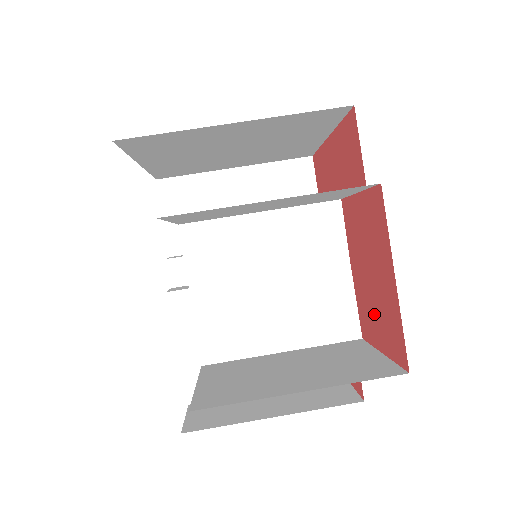
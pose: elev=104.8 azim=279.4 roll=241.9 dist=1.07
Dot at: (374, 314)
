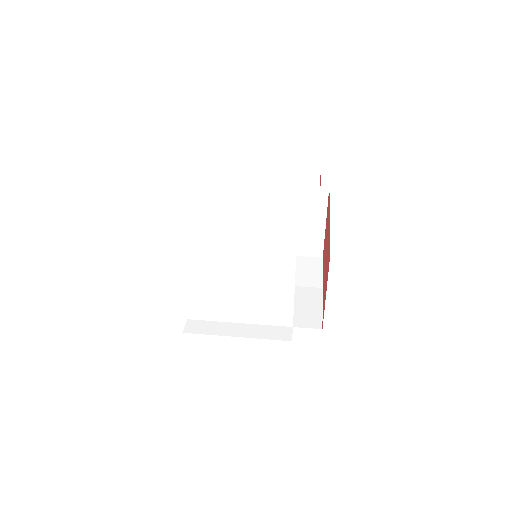
Dot at: (325, 278)
